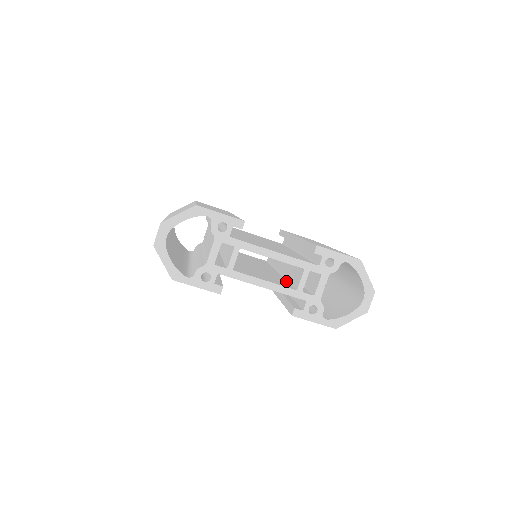
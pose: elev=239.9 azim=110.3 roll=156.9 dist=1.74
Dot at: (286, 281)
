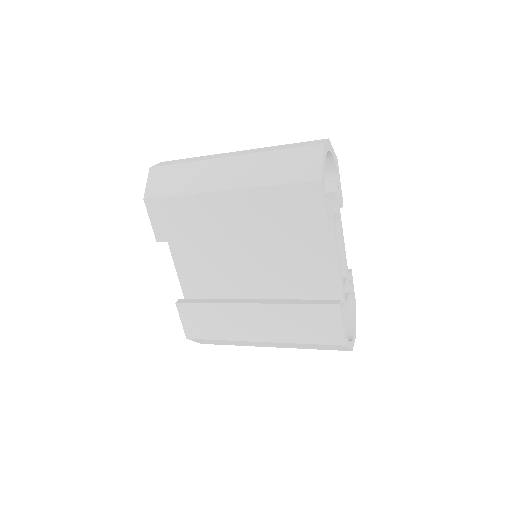
Dot at: occluded
